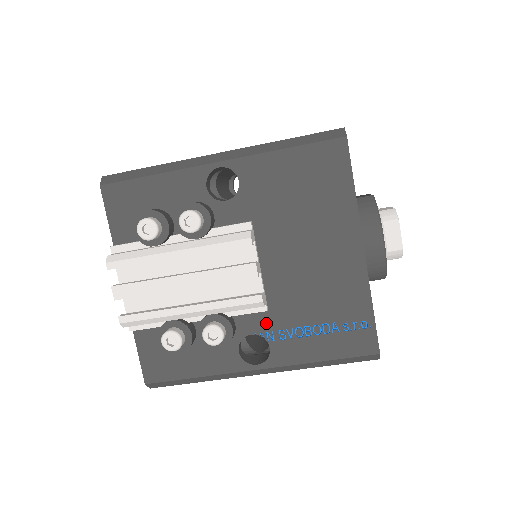
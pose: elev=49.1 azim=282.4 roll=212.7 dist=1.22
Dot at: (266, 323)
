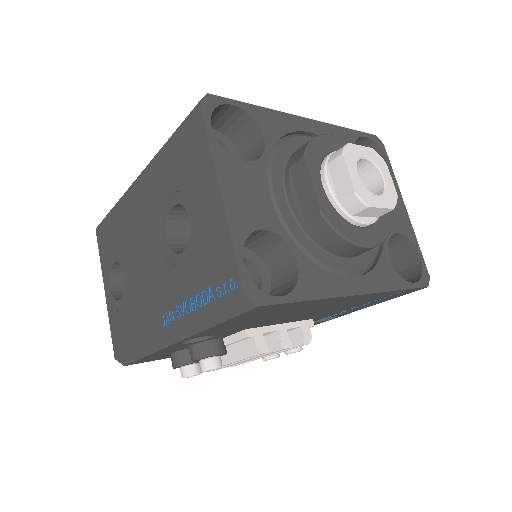
Dot at: occluded
